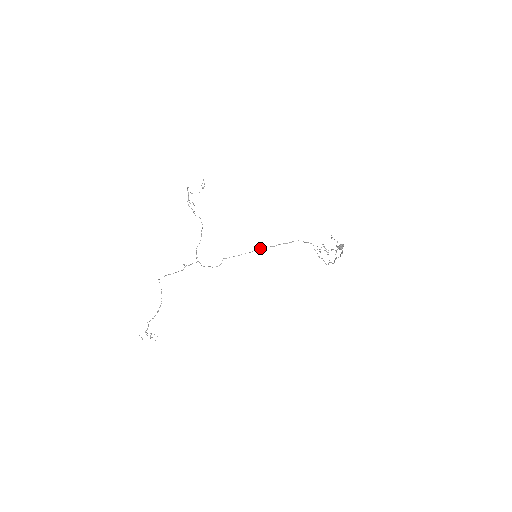
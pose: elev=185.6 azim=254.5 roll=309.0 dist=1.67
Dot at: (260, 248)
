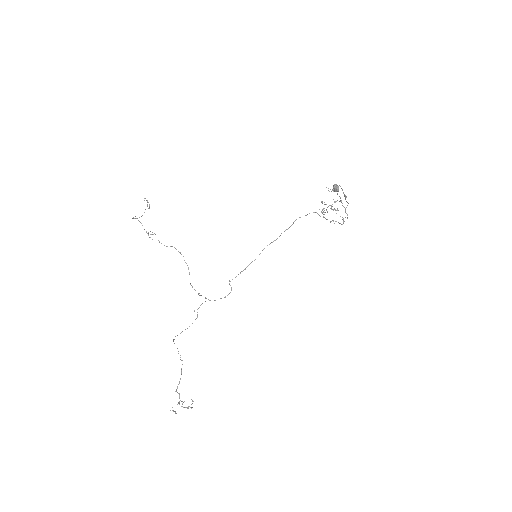
Dot at: (263, 249)
